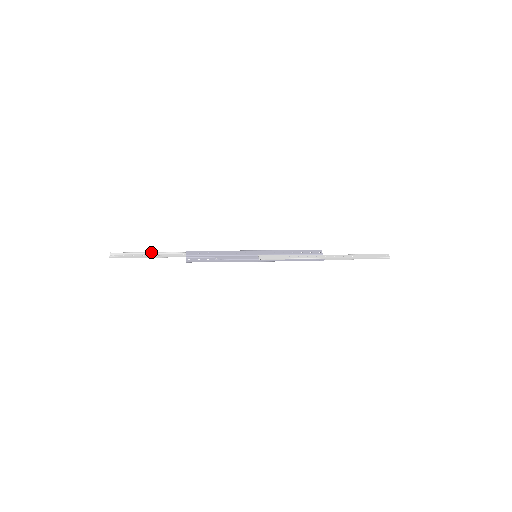
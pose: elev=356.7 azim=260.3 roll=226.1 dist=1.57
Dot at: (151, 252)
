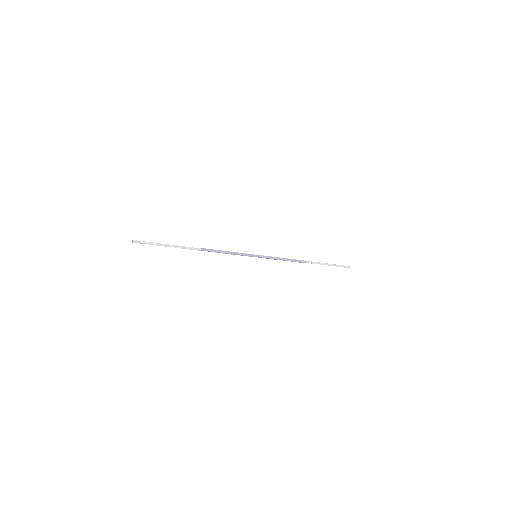
Dot at: occluded
